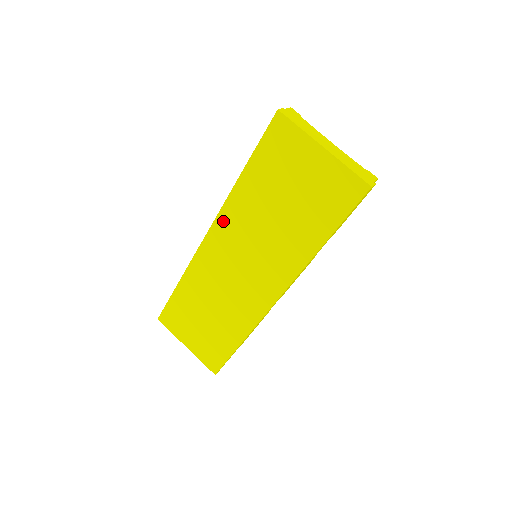
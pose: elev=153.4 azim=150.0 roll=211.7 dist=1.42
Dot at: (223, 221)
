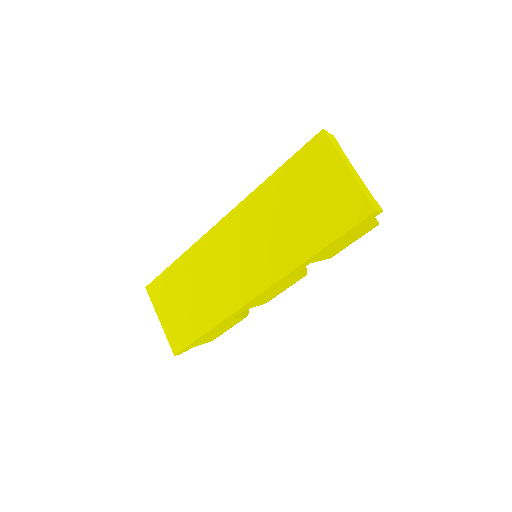
Dot at: (242, 210)
